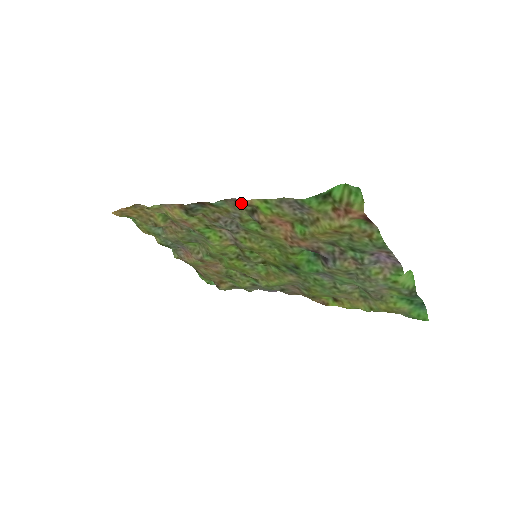
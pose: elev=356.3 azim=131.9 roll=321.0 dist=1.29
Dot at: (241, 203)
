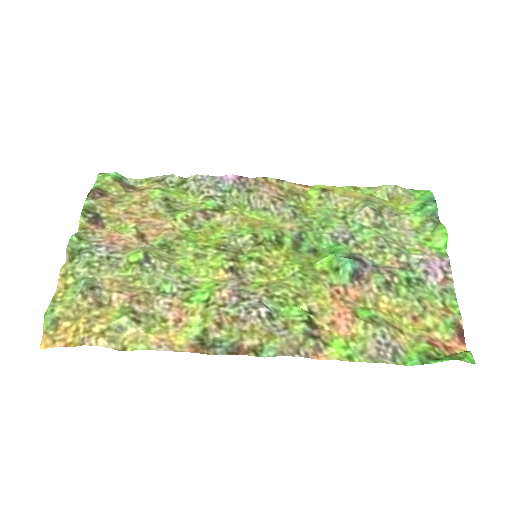
Dot at: (305, 351)
